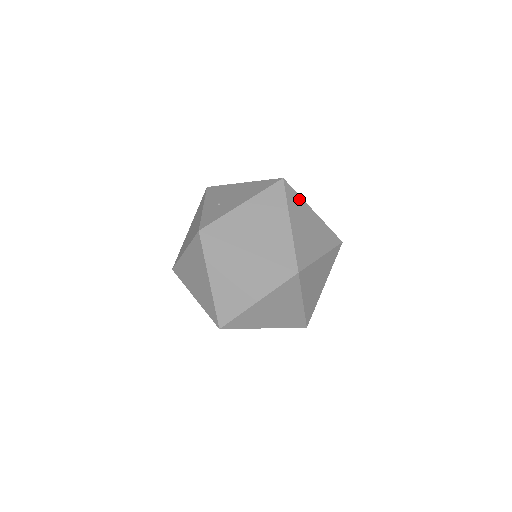
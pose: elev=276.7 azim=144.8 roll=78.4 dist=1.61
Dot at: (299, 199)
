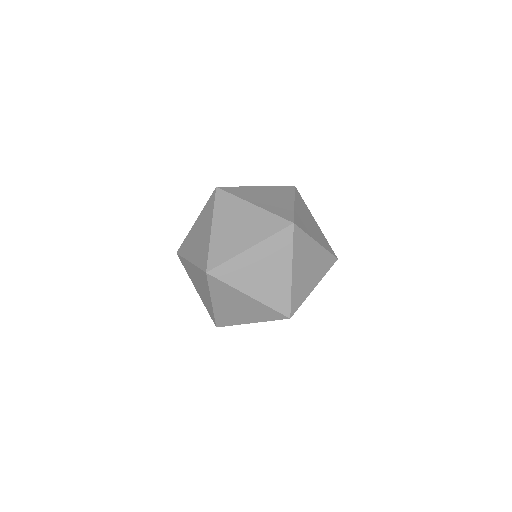
Dot at: occluded
